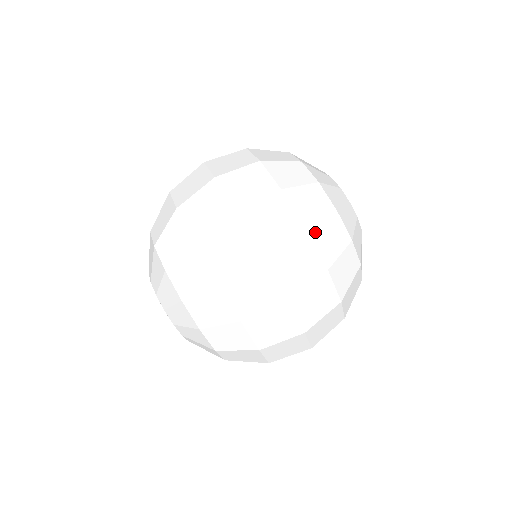
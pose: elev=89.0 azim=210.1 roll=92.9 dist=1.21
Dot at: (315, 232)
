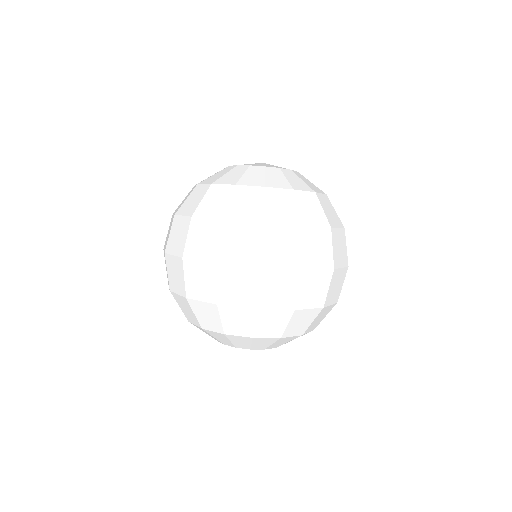
Dot at: (270, 217)
